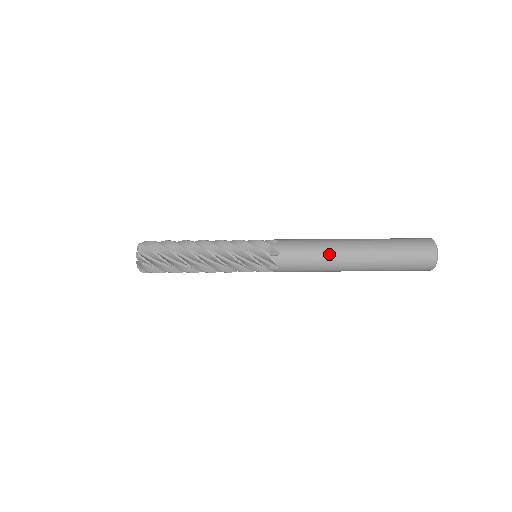
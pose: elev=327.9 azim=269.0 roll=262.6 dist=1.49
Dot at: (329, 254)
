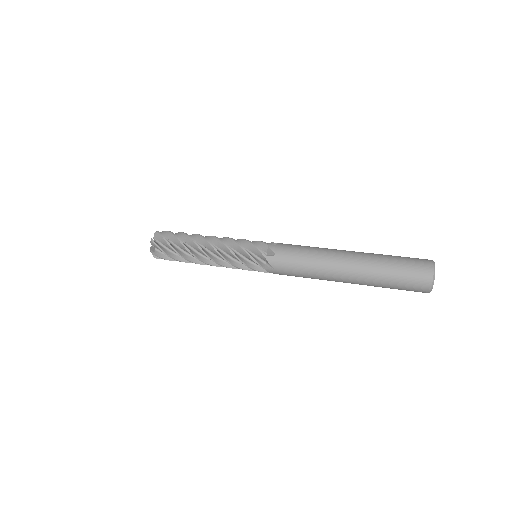
Dot at: (322, 261)
